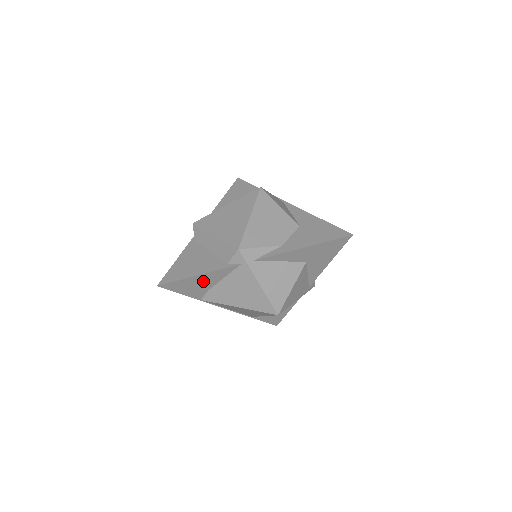
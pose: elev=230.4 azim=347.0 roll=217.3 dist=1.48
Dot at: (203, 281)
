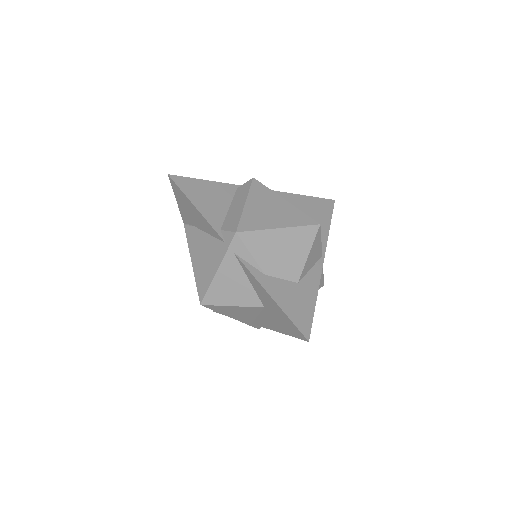
Dot at: (195, 215)
